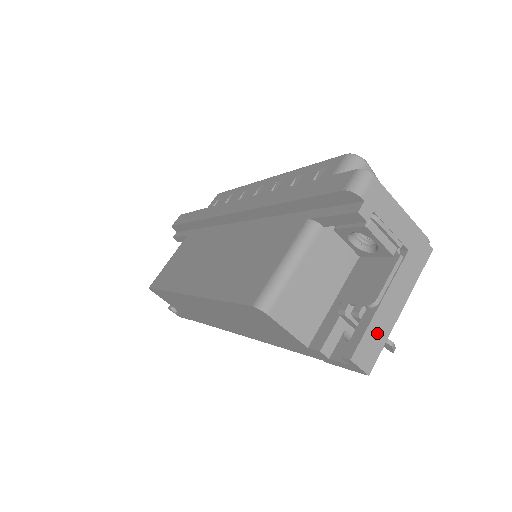
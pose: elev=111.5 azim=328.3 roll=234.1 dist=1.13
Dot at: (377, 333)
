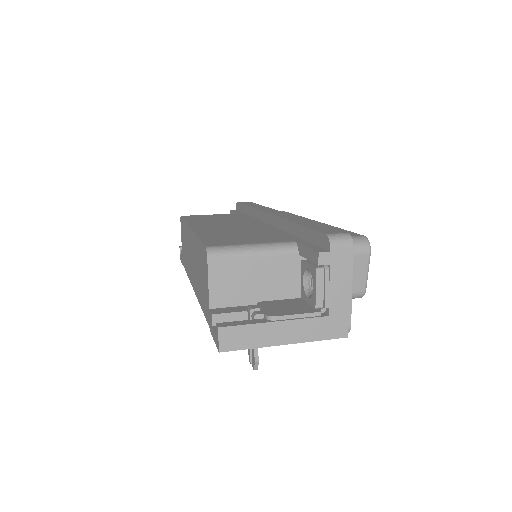
Dot at: (253, 336)
